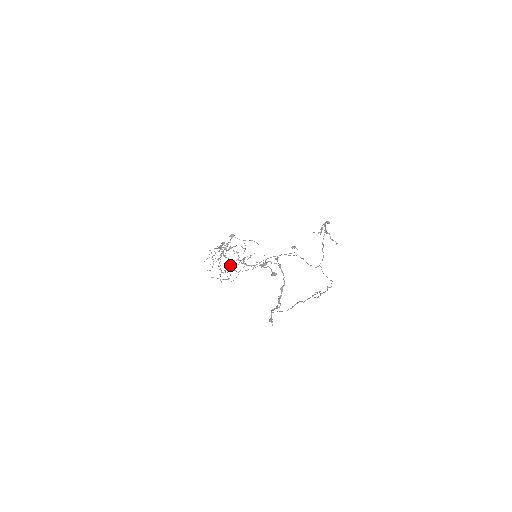
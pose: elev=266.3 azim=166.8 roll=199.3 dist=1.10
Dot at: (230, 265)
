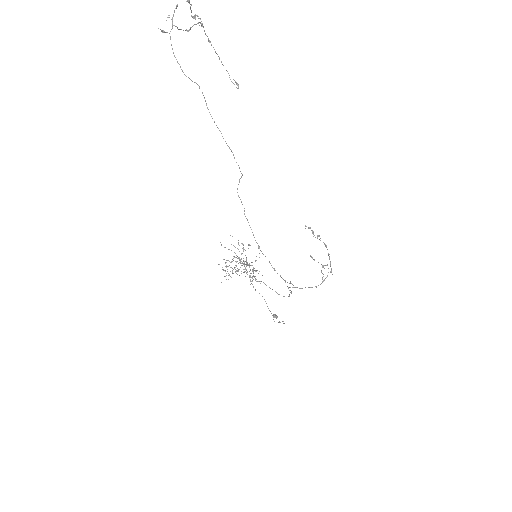
Dot at: (235, 261)
